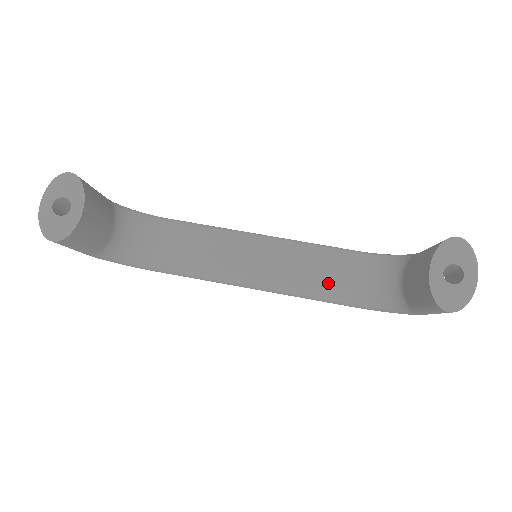
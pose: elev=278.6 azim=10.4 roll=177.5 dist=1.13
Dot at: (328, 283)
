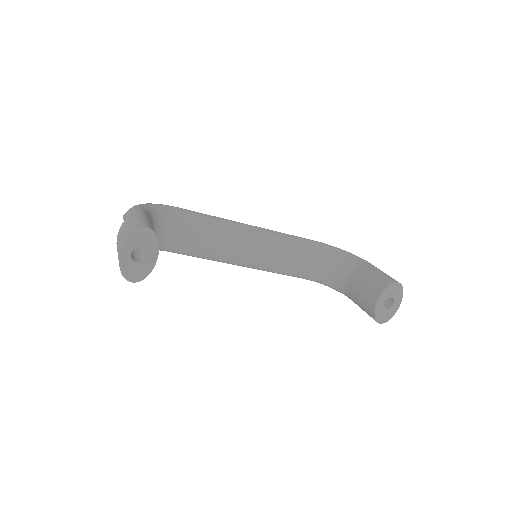
Dot at: (297, 268)
